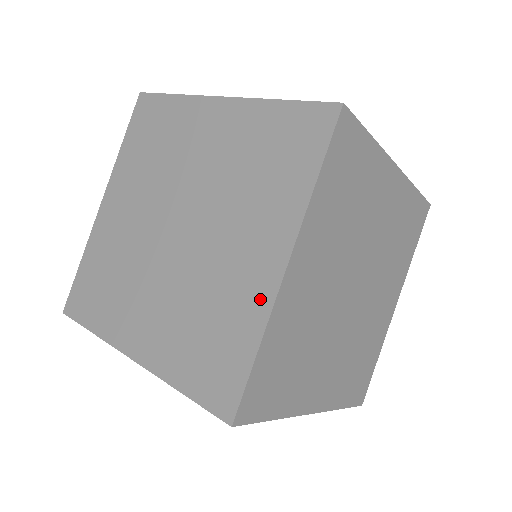
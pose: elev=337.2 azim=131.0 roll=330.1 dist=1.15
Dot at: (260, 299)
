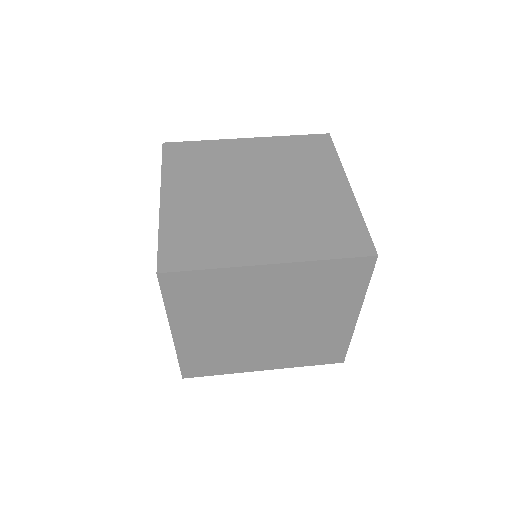
Dot at: (347, 202)
